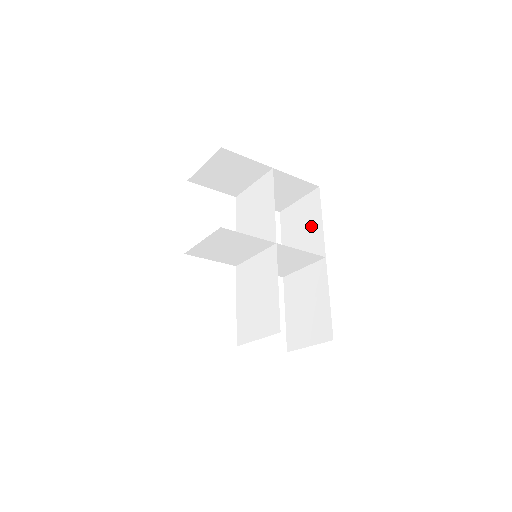
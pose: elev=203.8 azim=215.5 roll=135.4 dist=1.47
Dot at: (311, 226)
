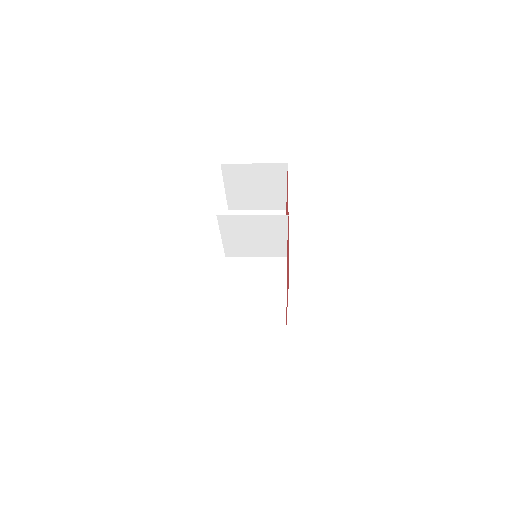
Dot at: (271, 188)
